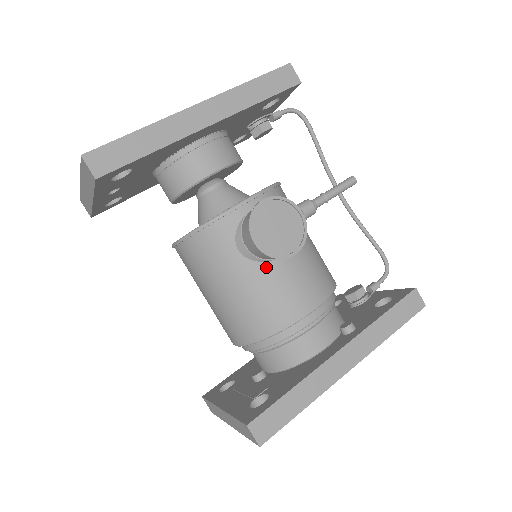
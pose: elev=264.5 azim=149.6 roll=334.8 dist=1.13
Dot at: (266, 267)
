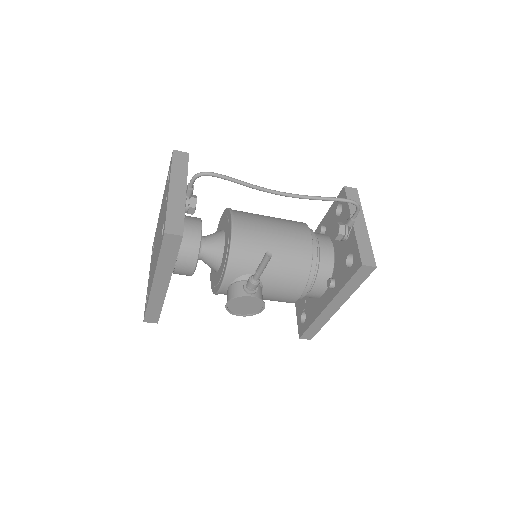
Dot at: occluded
